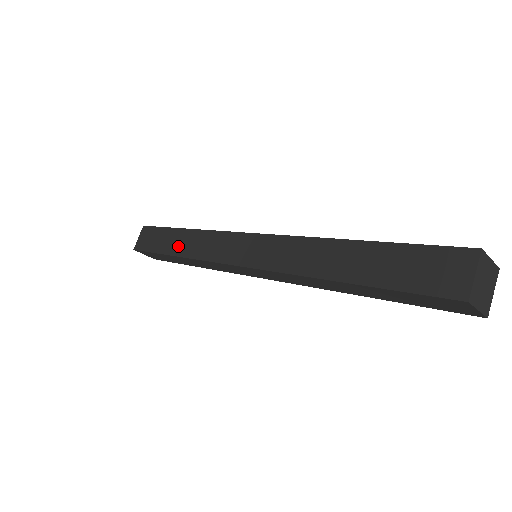
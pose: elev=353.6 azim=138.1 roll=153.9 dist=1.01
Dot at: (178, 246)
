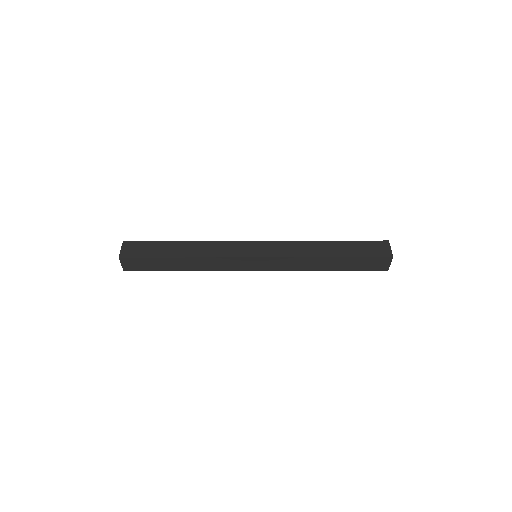
Dot at: (185, 267)
